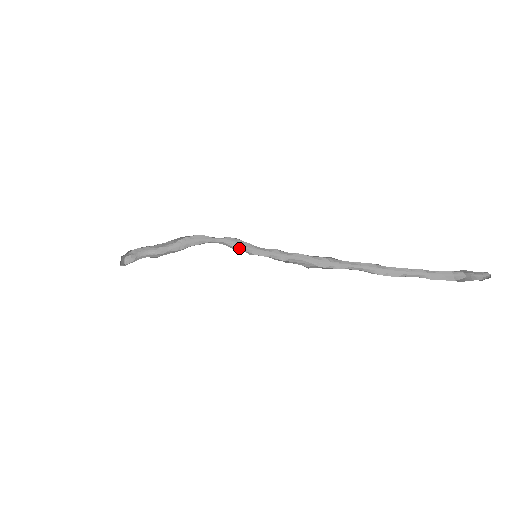
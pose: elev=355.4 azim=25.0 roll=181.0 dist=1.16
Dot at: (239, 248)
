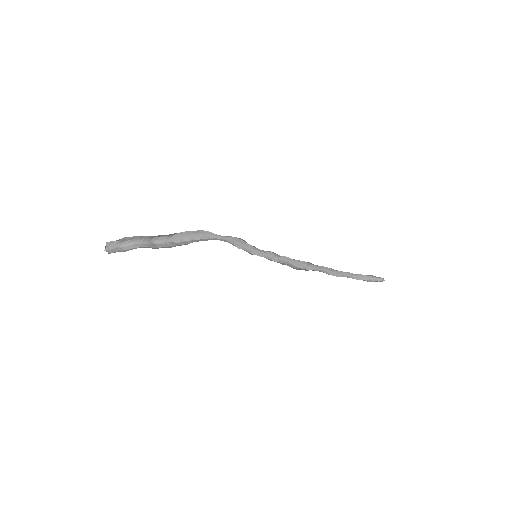
Dot at: (239, 247)
